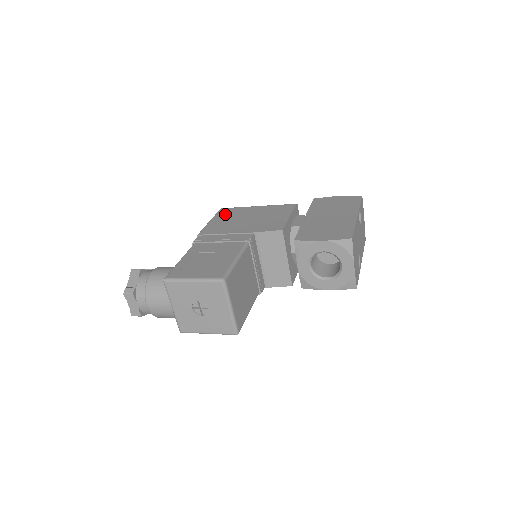
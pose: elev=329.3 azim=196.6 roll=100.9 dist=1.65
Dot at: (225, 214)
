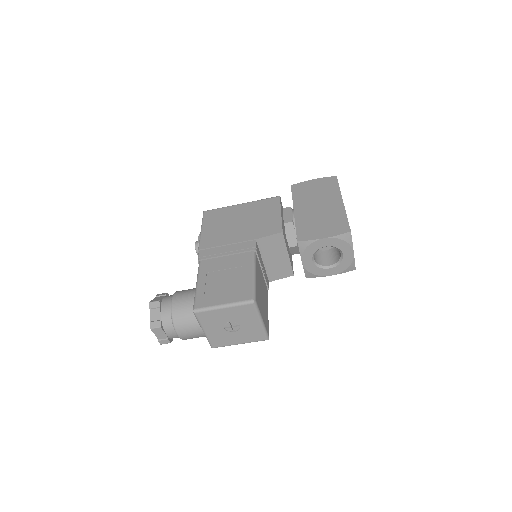
Dot at: (213, 219)
